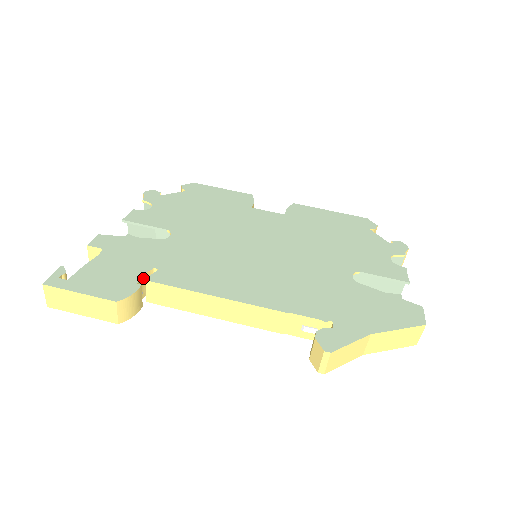
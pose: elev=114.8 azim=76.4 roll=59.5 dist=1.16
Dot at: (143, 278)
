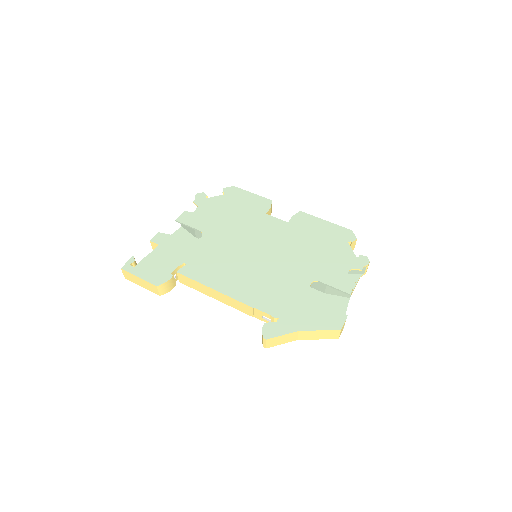
Dot at: (176, 269)
